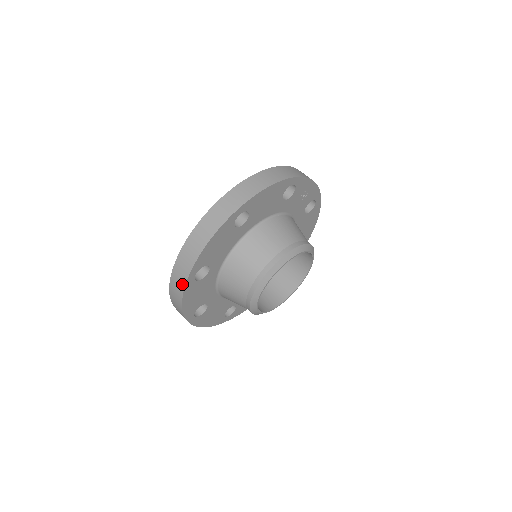
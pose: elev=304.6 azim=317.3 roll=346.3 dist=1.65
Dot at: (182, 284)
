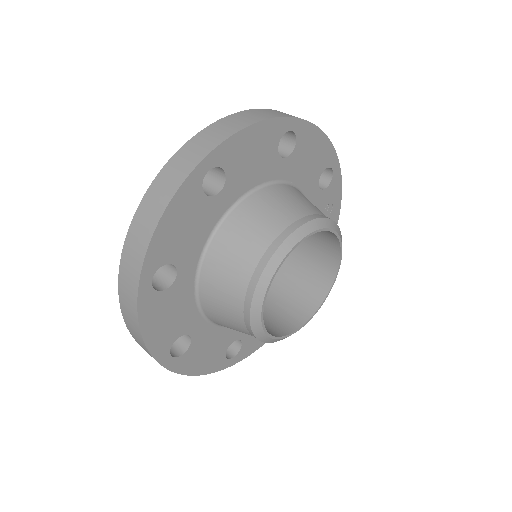
Dot at: (183, 173)
